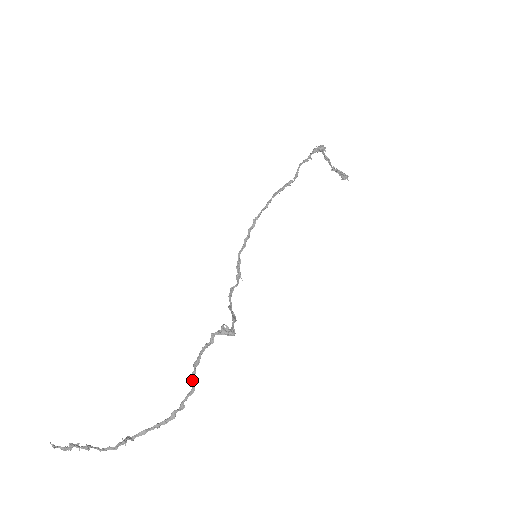
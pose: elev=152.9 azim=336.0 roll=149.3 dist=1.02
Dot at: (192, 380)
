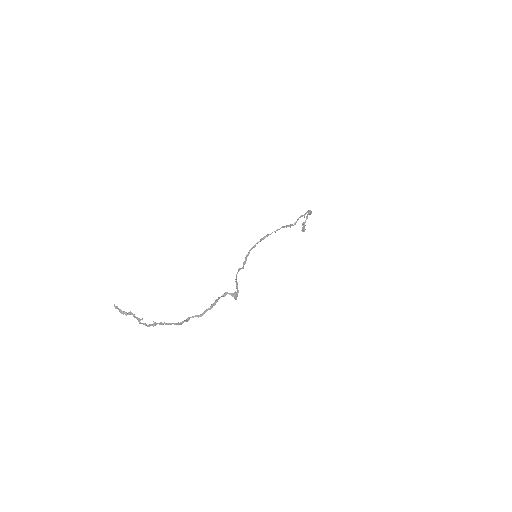
Dot at: (206, 311)
